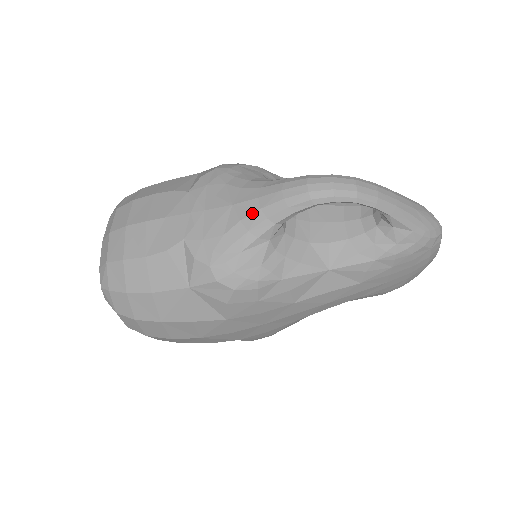
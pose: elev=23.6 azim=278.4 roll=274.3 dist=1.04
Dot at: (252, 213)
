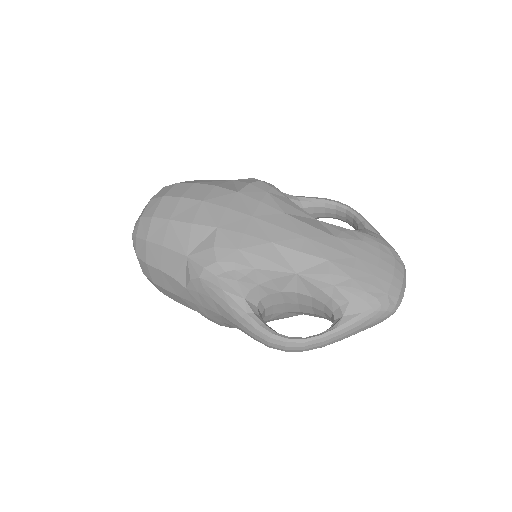
Dot at: occluded
